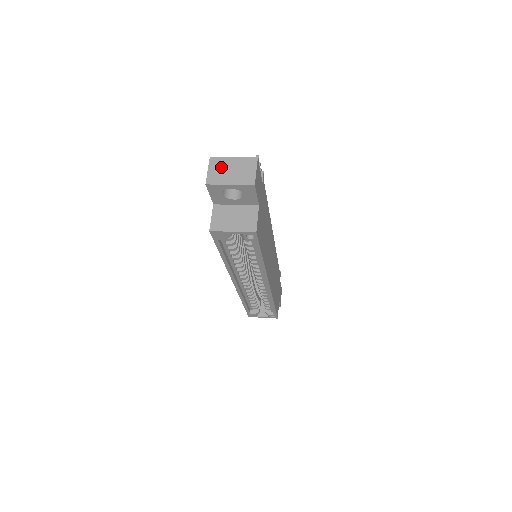
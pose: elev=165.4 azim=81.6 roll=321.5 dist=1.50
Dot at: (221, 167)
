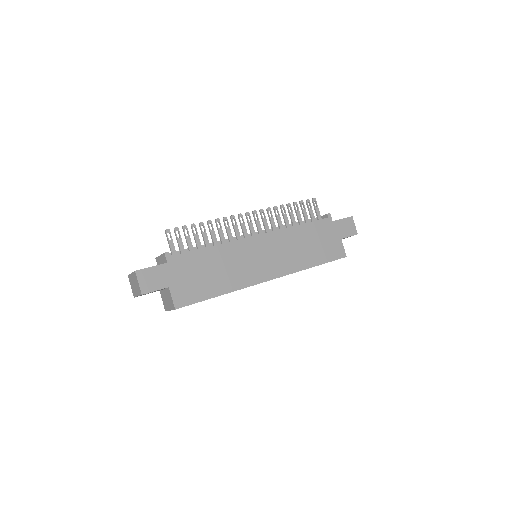
Dot at: (132, 283)
